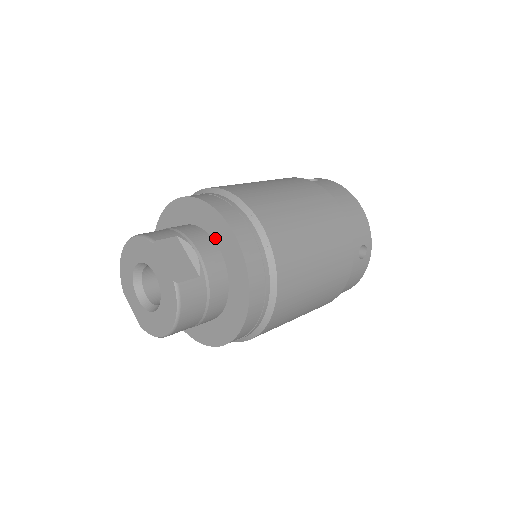
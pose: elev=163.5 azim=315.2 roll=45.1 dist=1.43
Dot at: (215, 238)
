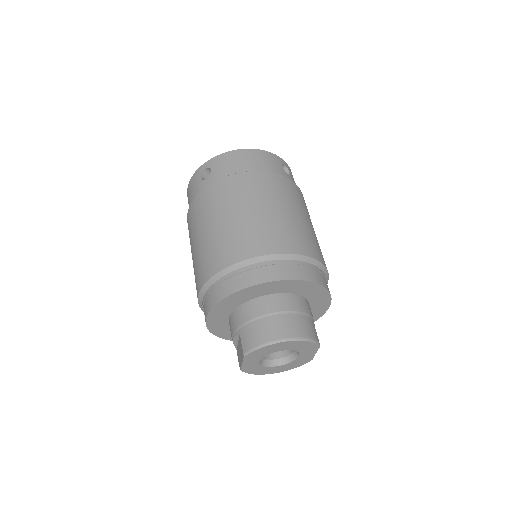
Dot at: (312, 307)
